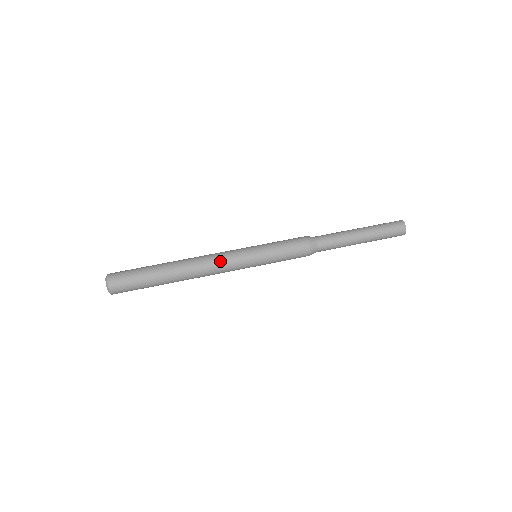
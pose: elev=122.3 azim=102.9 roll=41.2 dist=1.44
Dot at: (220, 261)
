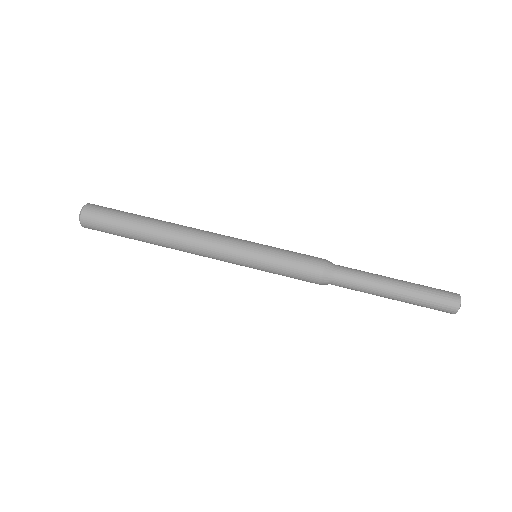
Dot at: (213, 235)
